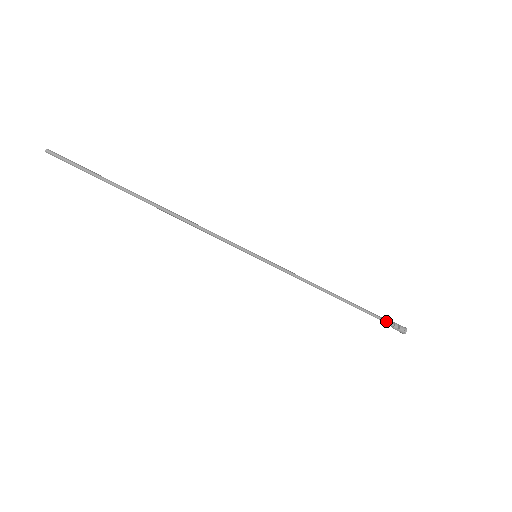
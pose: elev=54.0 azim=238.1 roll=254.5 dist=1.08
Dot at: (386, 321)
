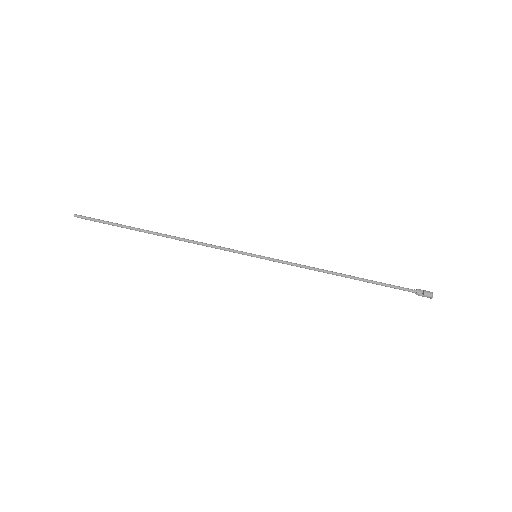
Dot at: (406, 289)
